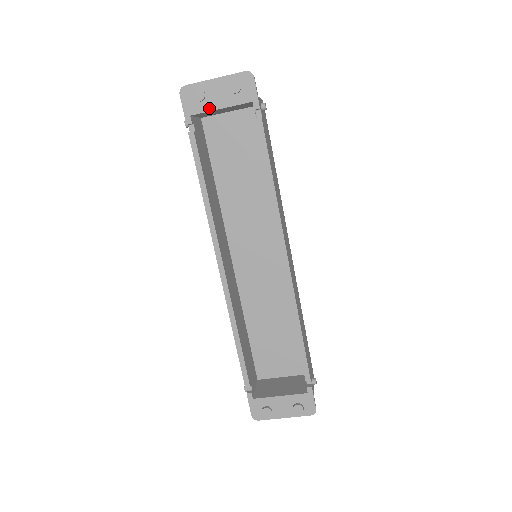
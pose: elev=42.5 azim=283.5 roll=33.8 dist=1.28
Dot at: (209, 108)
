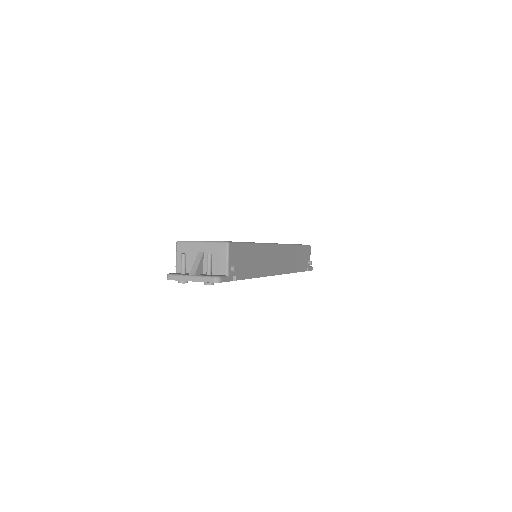
Dot at: occluded
